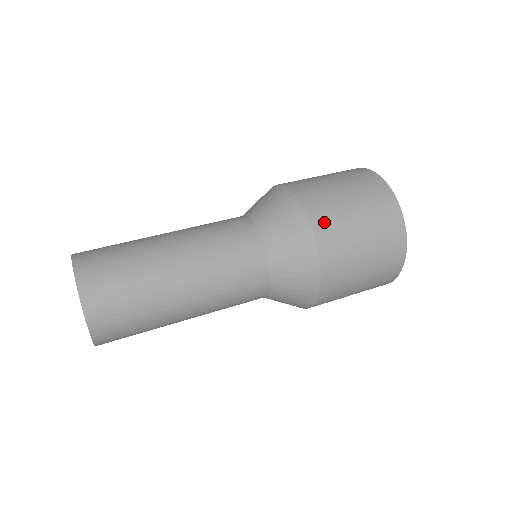
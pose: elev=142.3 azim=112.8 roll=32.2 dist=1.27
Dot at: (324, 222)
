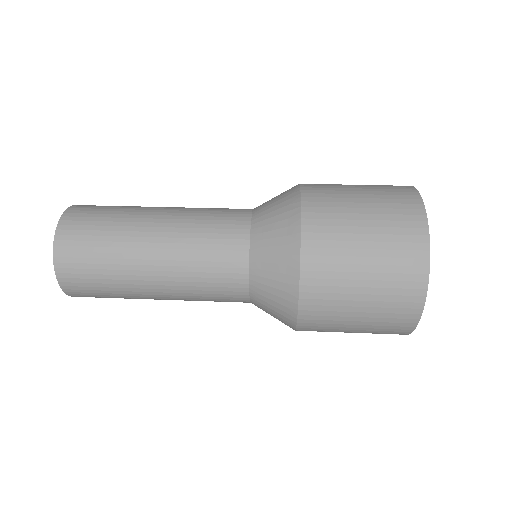
Dot at: (318, 252)
